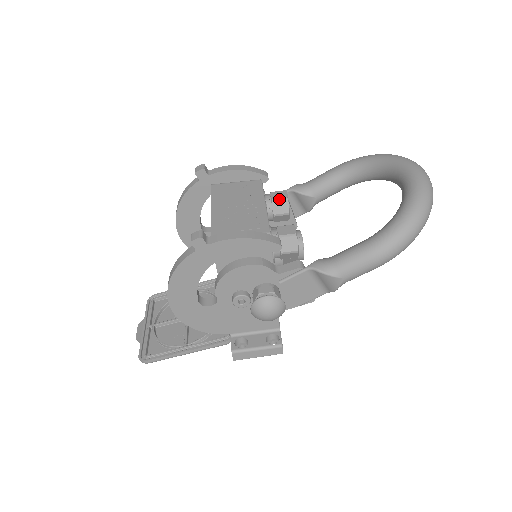
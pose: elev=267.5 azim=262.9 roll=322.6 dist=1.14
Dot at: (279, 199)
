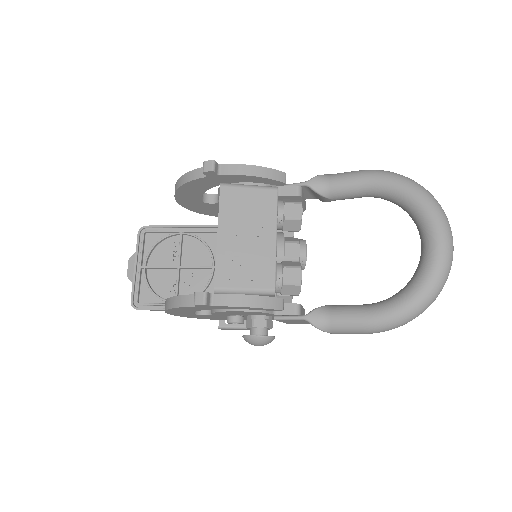
Dot at: (292, 218)
